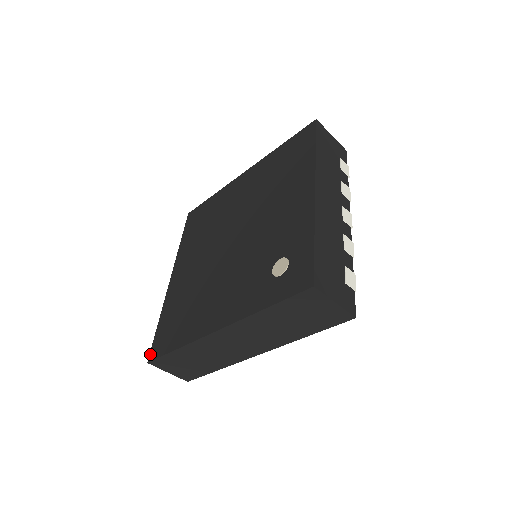
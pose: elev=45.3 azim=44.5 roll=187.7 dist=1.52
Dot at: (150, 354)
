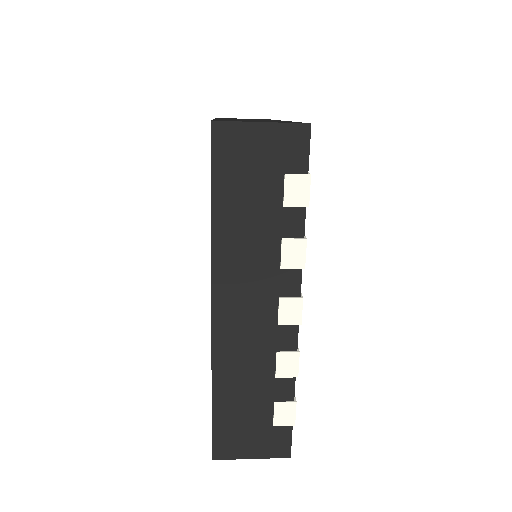
Dot at: occluded
